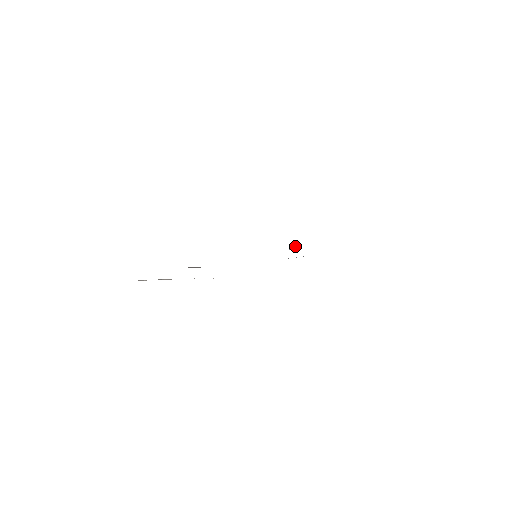
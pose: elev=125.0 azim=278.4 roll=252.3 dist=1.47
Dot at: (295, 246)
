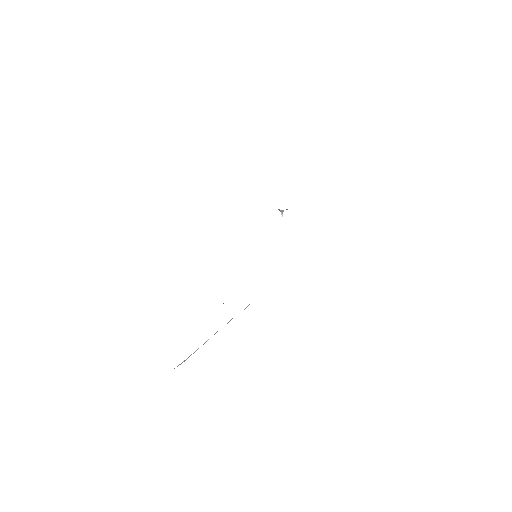
Dot at: (282, 213)
